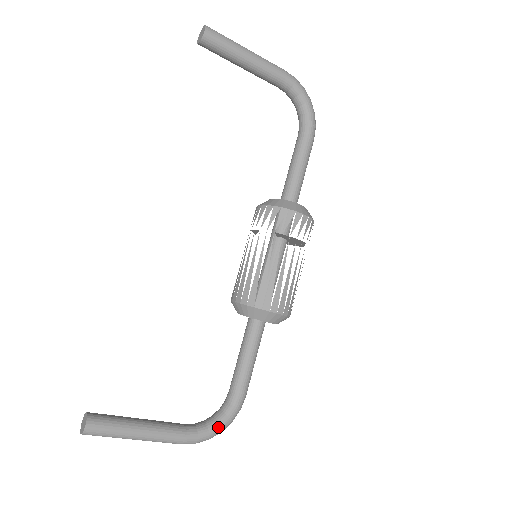
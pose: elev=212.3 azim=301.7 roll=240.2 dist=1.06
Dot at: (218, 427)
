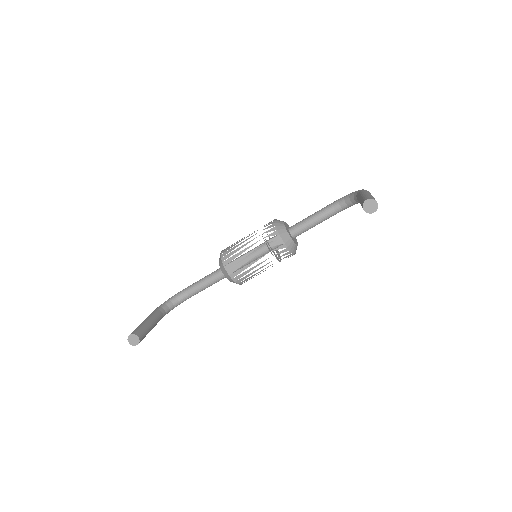
Dot at: occluded
